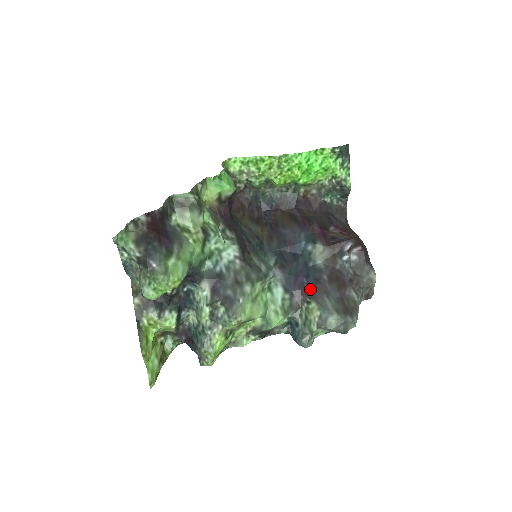
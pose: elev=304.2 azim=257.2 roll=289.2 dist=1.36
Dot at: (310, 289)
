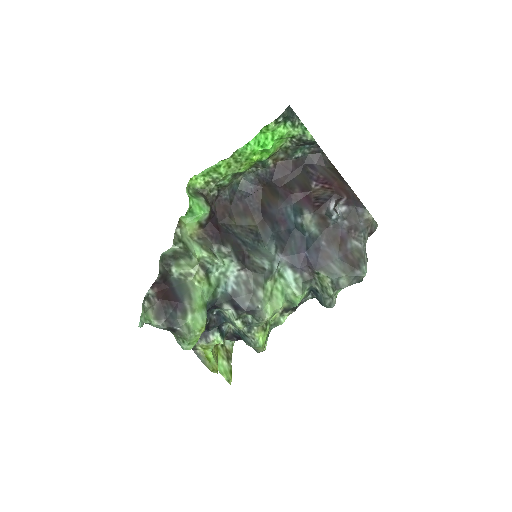
Dot at: (314, 261)
